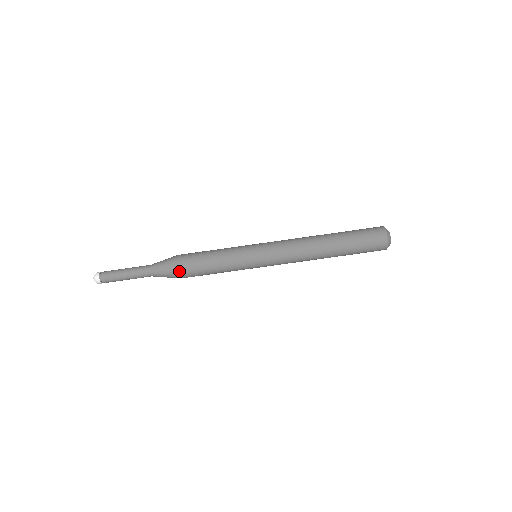
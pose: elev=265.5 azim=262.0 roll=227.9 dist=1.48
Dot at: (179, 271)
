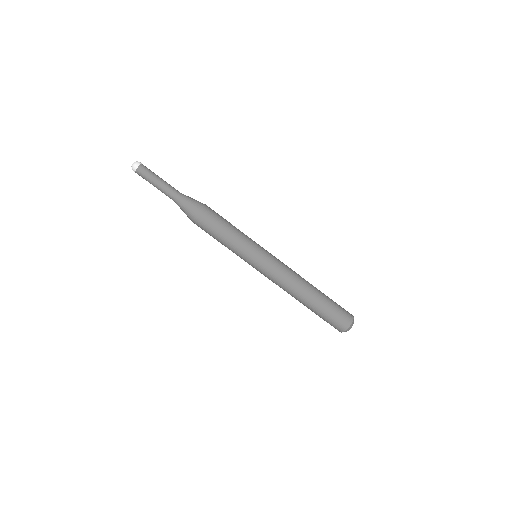
Dot at: (196, 218)
